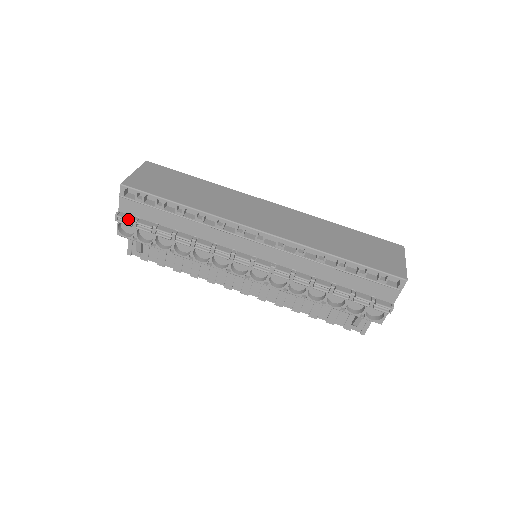
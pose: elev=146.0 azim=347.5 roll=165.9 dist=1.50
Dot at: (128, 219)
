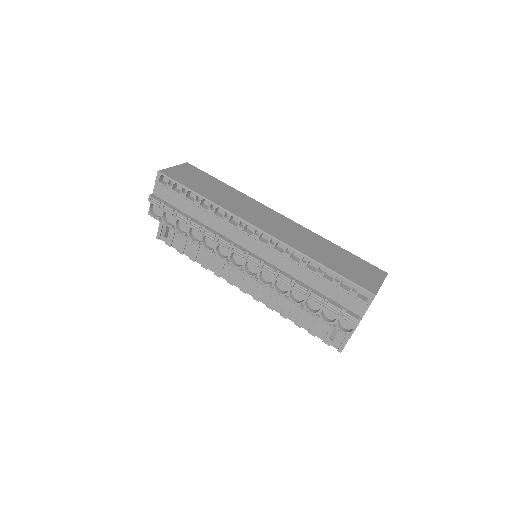
Dot at: (157, 200)
